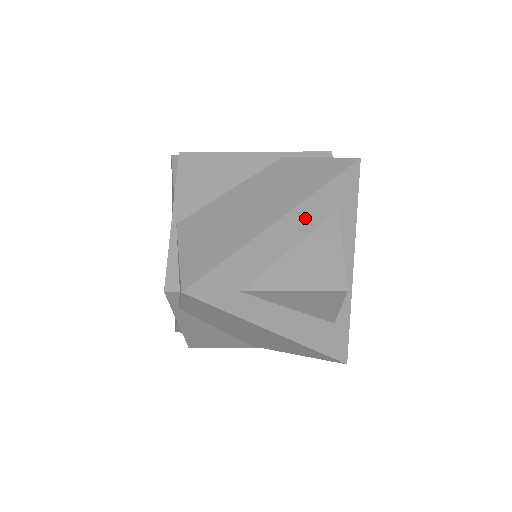
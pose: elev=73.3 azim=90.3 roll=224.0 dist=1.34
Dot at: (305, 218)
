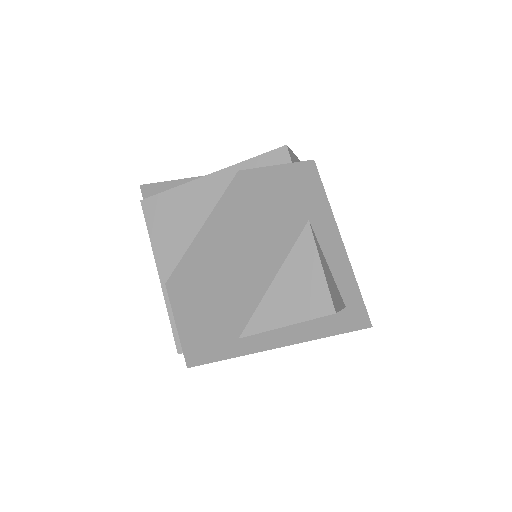
Dot at: (275, 250)
